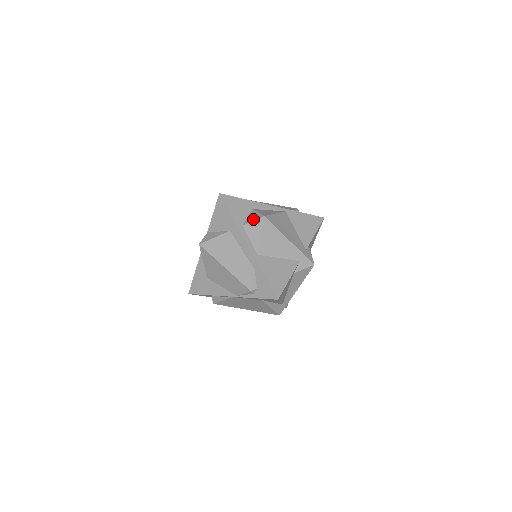
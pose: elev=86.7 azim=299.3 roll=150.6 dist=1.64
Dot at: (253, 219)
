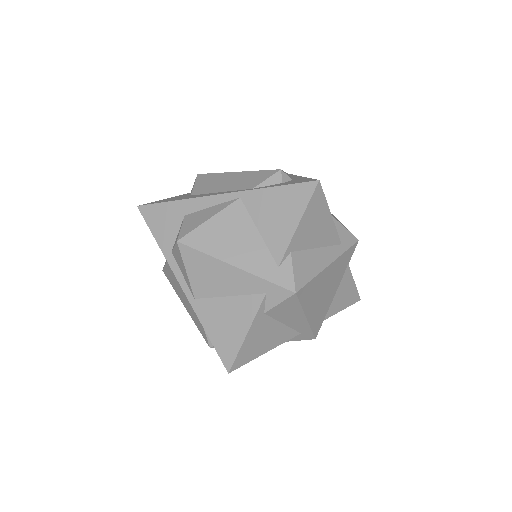
Dot at: occluded
